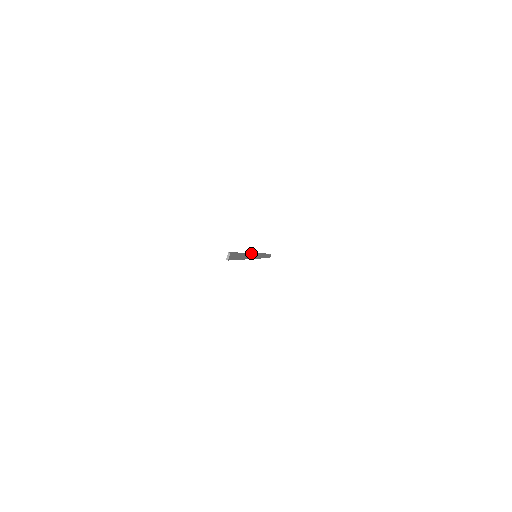
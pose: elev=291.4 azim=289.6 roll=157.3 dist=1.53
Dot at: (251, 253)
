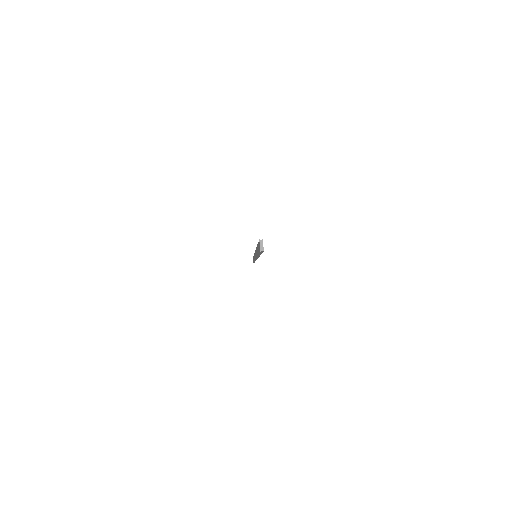
Dot at: occluded
